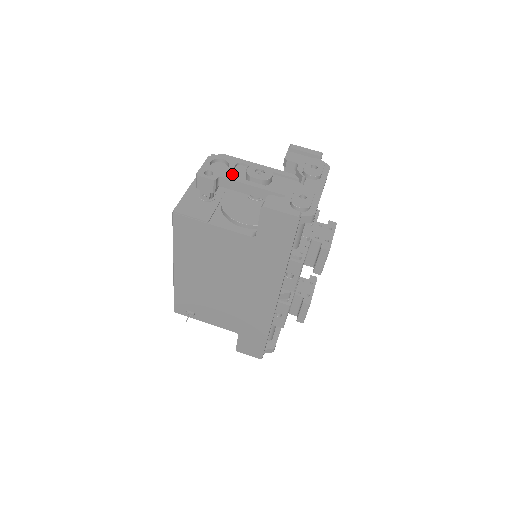
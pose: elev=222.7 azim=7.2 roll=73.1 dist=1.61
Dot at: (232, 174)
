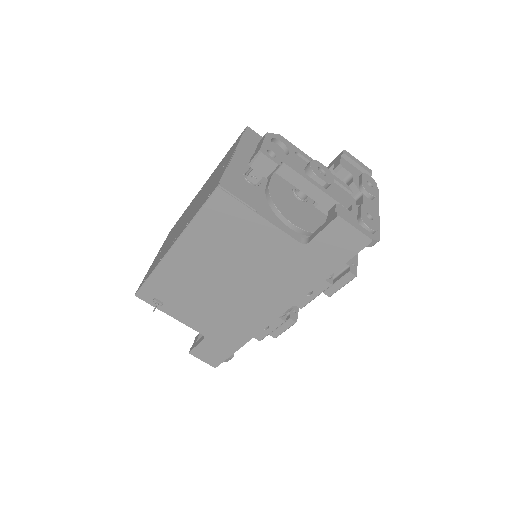
Dot at: (292, 163)
